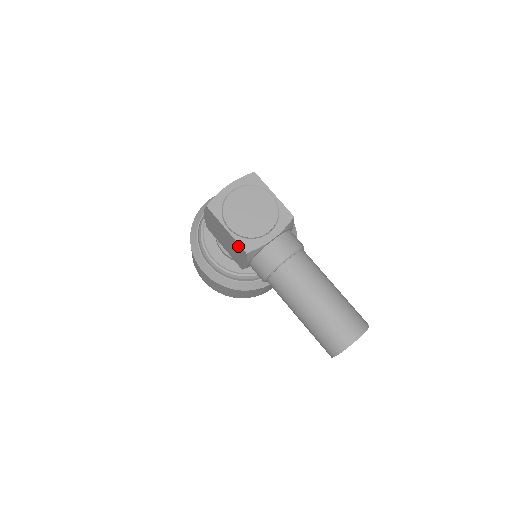
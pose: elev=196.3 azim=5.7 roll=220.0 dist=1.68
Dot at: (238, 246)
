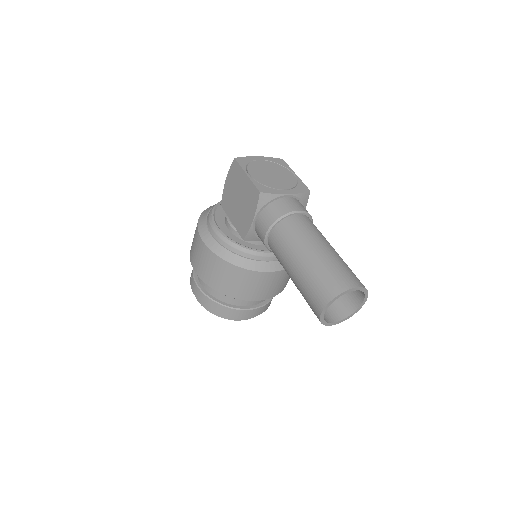
Dot at: (253, 190)
